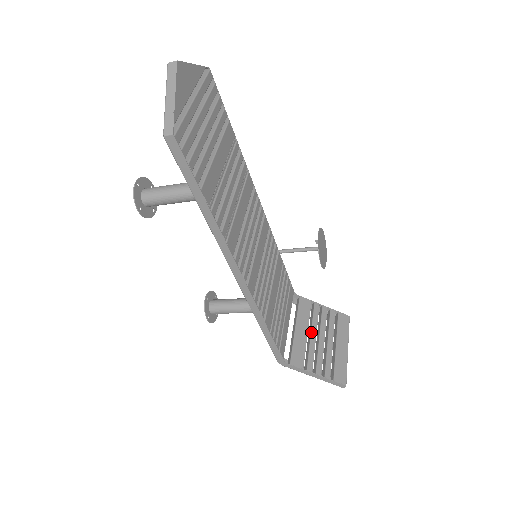
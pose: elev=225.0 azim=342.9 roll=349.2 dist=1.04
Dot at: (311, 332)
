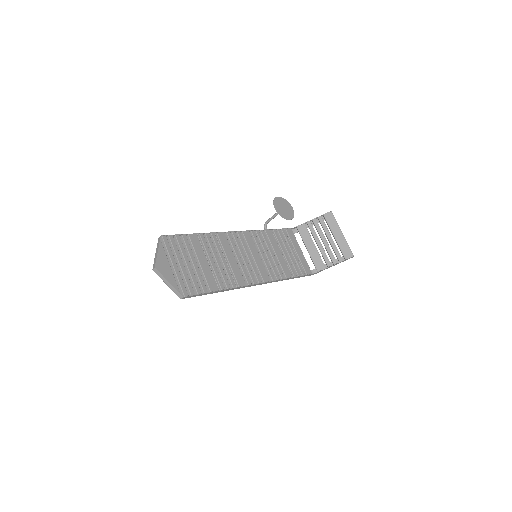
Dot at: (316, 243)
